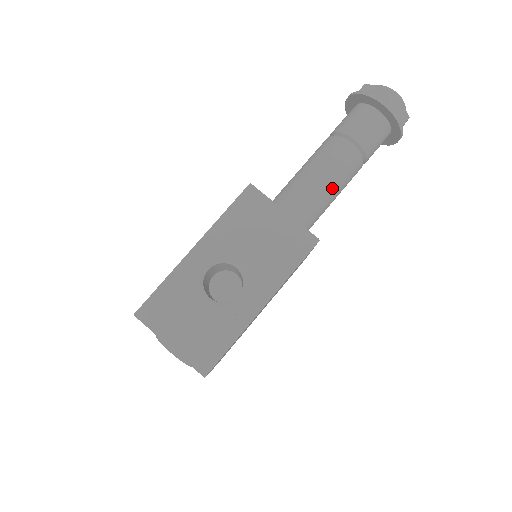
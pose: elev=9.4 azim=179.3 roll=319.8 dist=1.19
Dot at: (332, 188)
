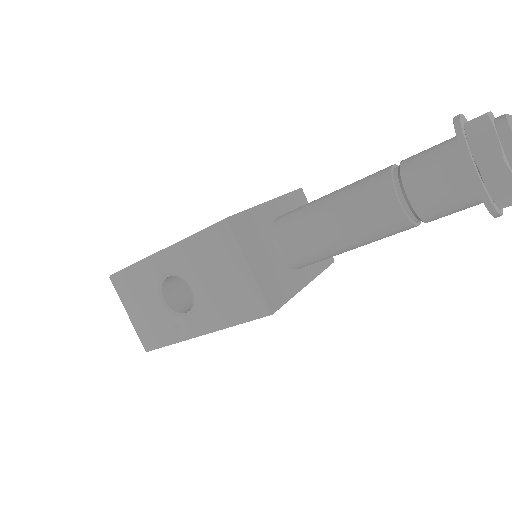
Dot at: (352, 241)
